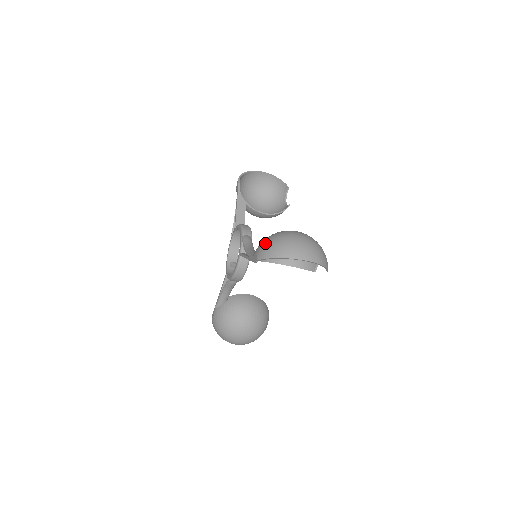
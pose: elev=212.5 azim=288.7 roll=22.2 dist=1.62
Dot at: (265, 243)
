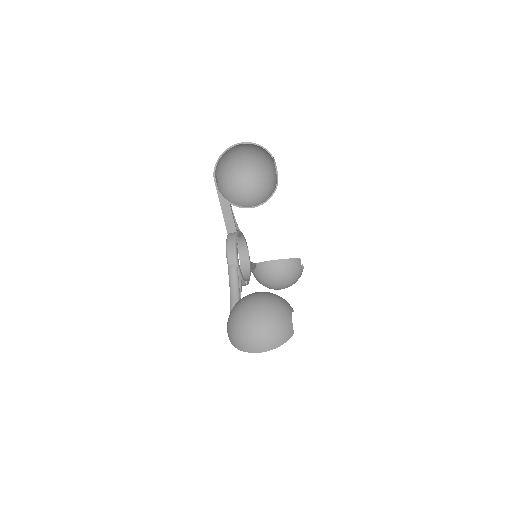
Dot at: (228, 326)
